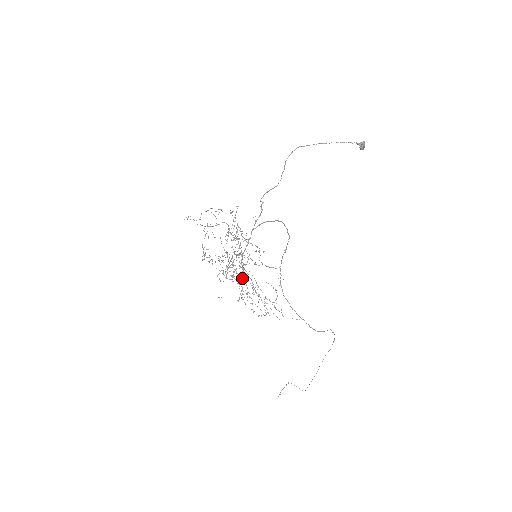
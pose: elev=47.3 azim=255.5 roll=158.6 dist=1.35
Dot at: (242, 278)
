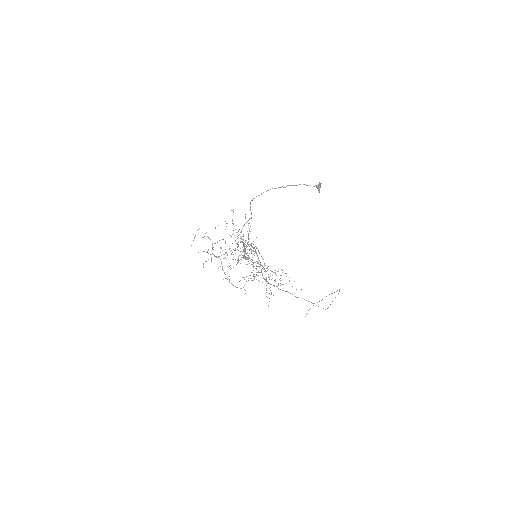
Dot at: (258, 250)
